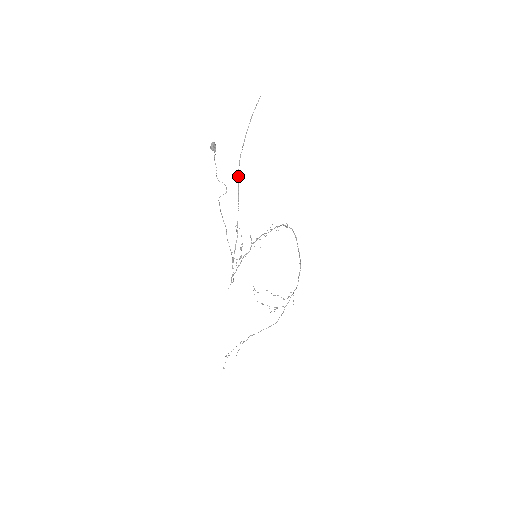
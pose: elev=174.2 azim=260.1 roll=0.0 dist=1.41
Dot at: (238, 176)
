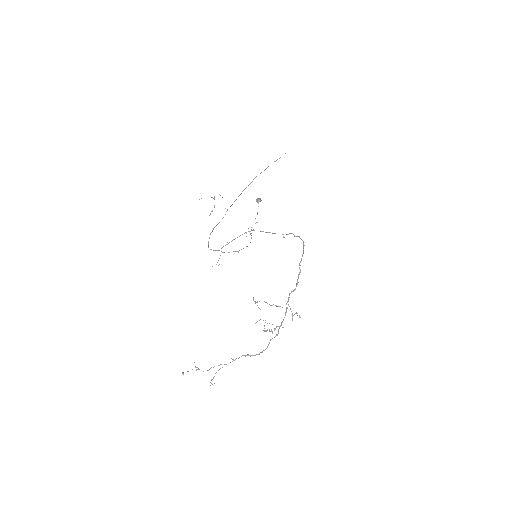
Dot at: occluded
